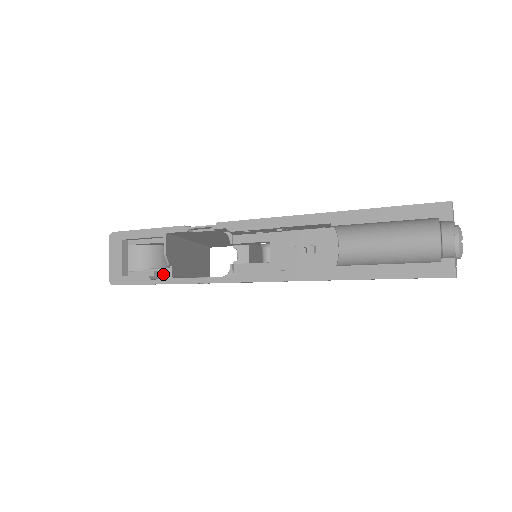
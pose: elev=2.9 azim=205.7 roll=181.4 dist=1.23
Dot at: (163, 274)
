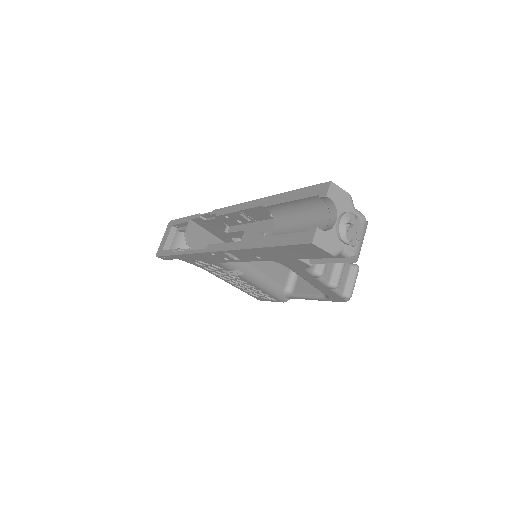
Dot at: occluded
